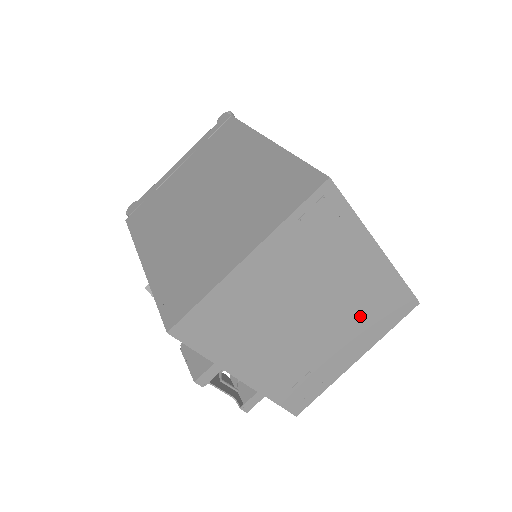
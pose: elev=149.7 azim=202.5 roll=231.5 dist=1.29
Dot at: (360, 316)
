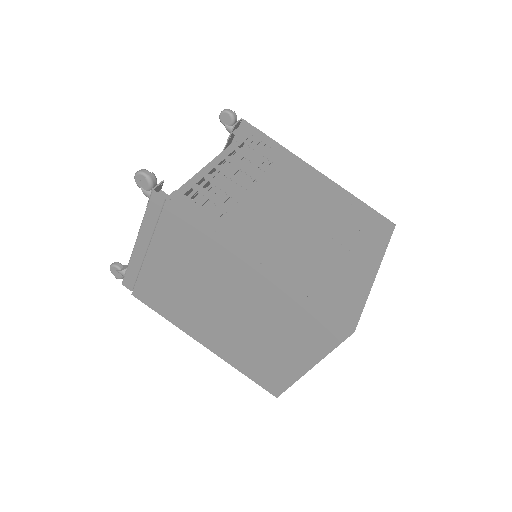
Dot at: occluded
